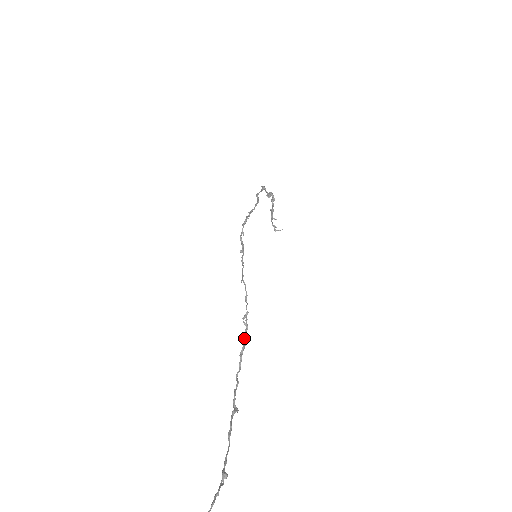
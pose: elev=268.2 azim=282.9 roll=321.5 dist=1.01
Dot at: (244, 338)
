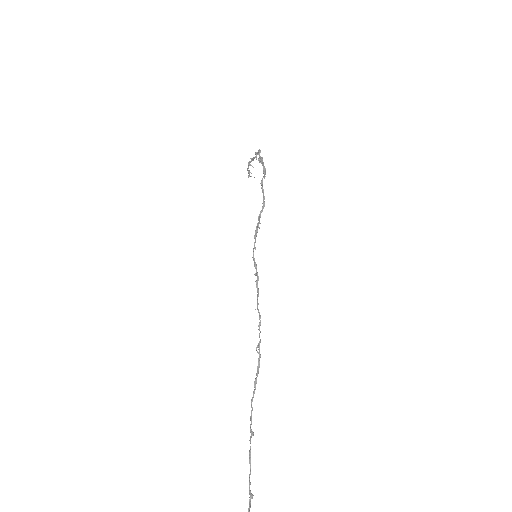
Dot at: (257, 367)
